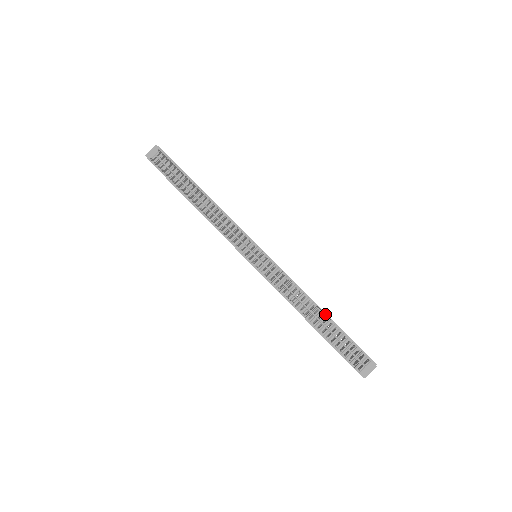
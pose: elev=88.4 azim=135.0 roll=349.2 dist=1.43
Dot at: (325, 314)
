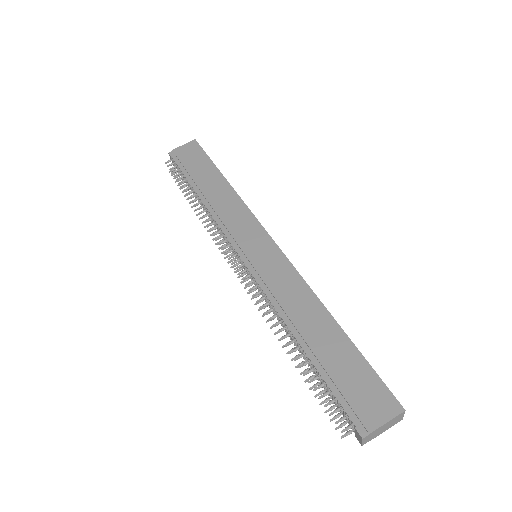
Dot at: (303, 346)
